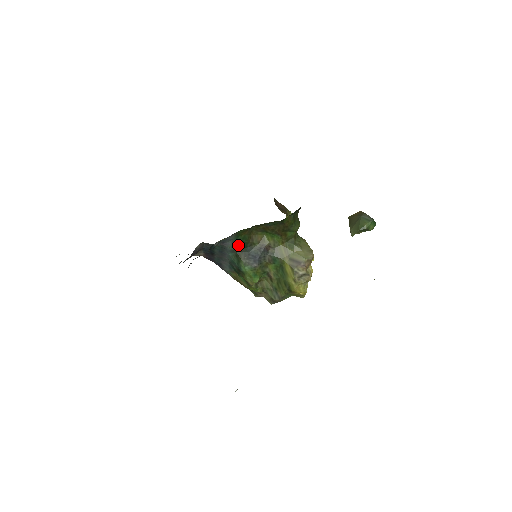
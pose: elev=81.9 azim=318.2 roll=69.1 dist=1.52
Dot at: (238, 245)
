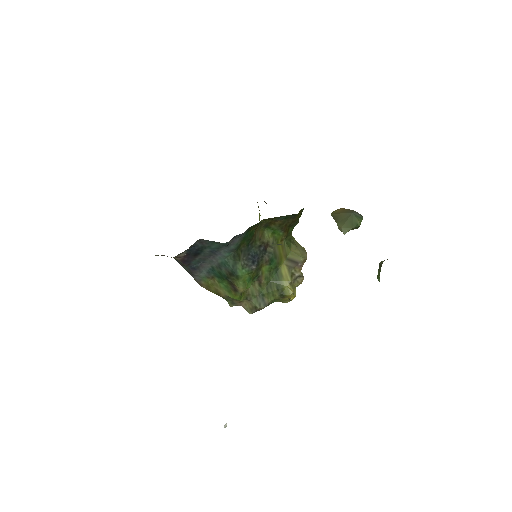
Dot at: (241, 242)
